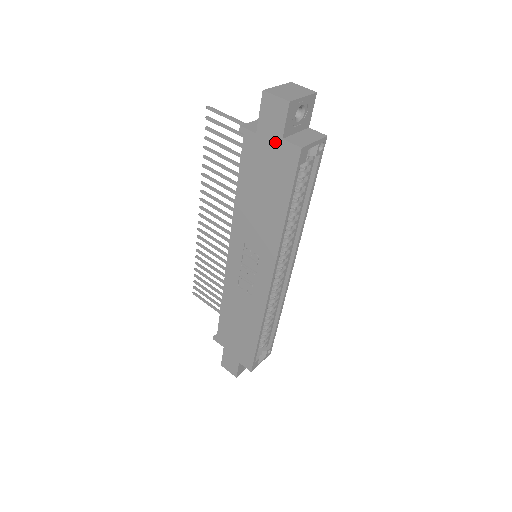
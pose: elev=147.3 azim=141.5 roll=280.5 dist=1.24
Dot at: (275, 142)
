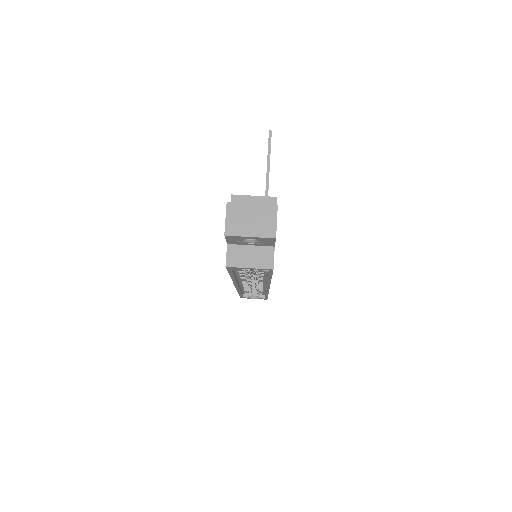
Dot at: occluded
